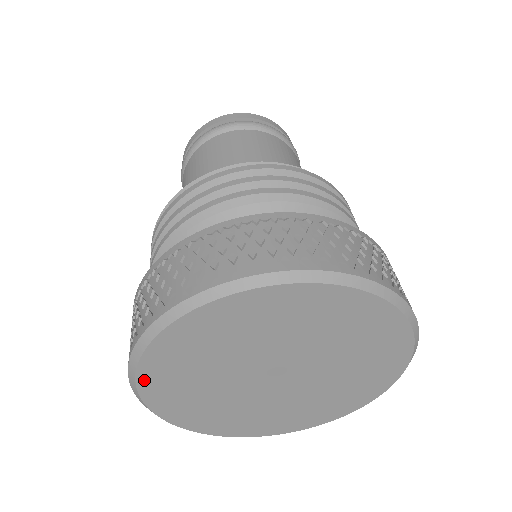
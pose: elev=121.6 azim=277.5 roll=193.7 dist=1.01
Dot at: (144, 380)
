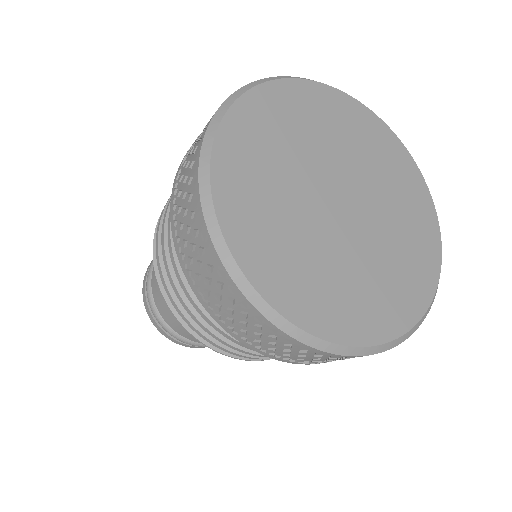
Dot at: (218, 169)
